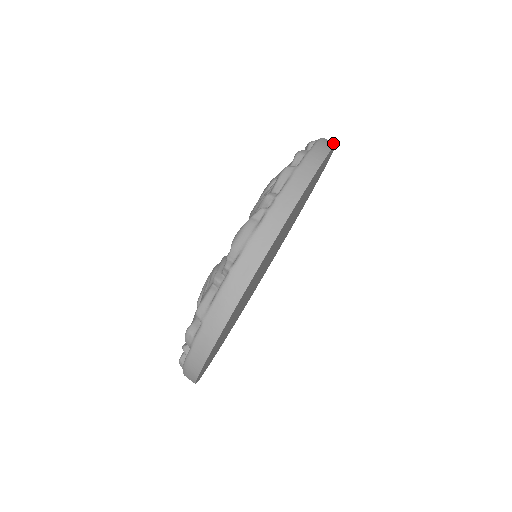
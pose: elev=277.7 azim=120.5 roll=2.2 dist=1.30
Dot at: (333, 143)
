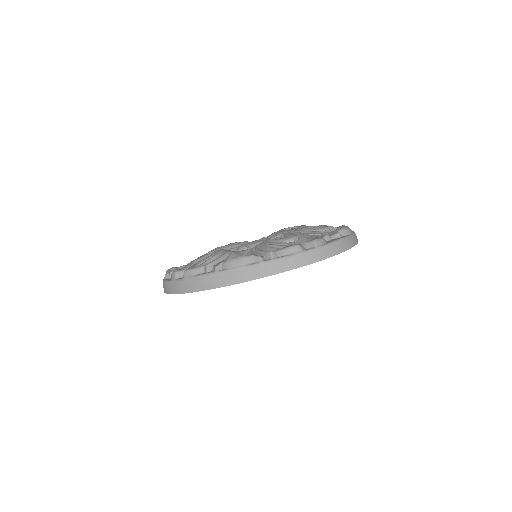
Dot at: (348, 248)
